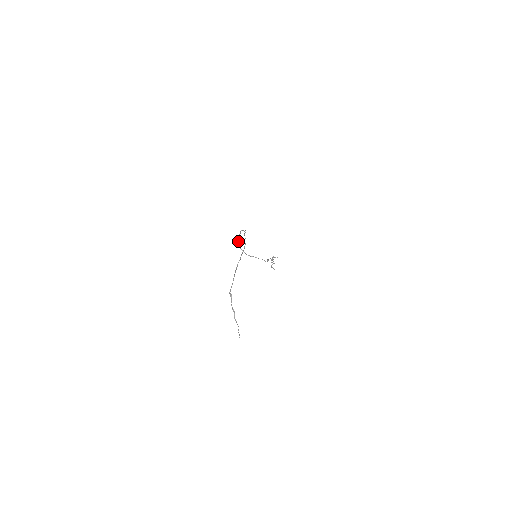
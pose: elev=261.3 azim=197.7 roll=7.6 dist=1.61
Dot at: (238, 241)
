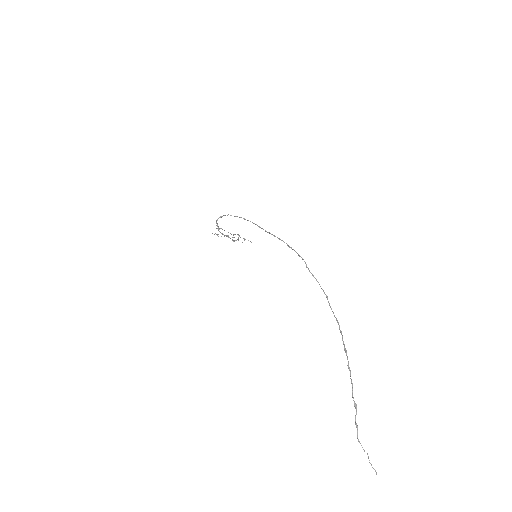
Dot at: (221, 217)
